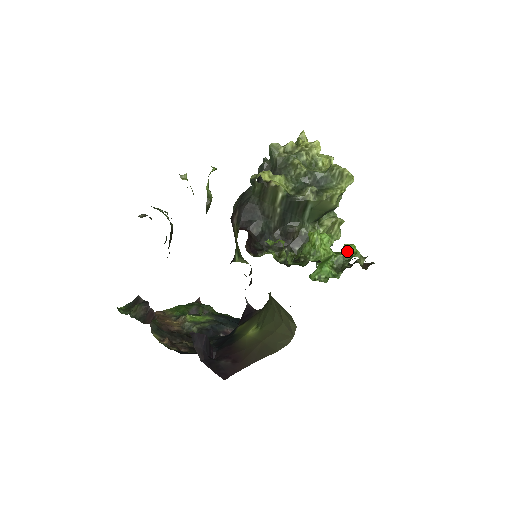
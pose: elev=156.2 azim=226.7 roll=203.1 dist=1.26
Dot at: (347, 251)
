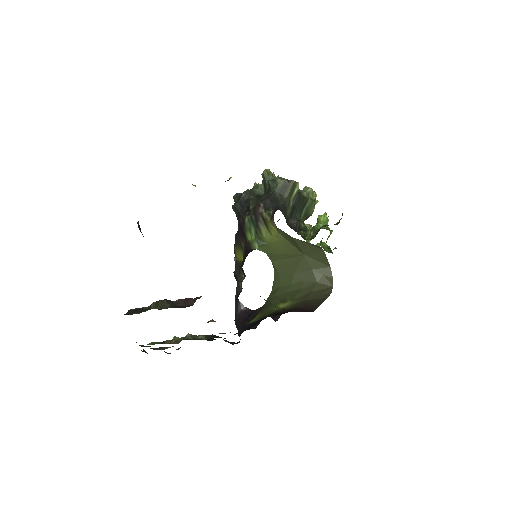
Dot at: occluded
